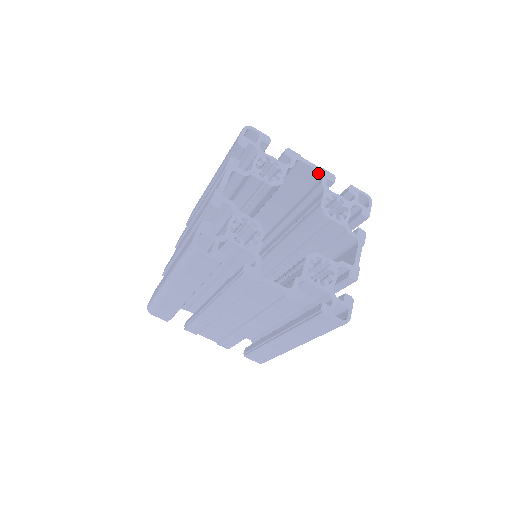
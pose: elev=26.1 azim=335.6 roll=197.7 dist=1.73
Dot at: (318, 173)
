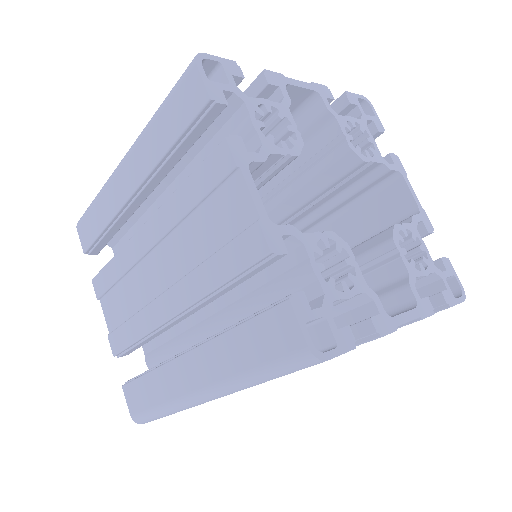
Dot at: (310, 93)
